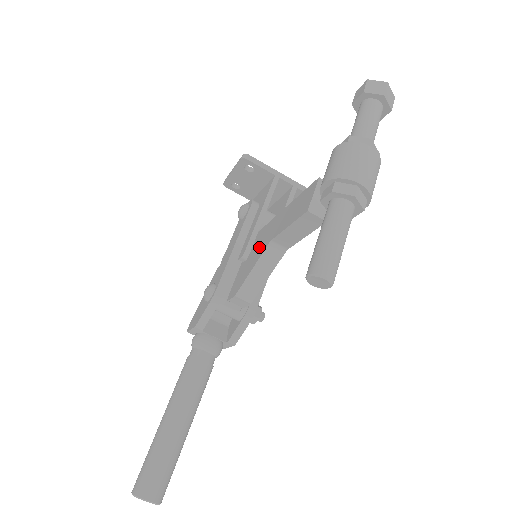
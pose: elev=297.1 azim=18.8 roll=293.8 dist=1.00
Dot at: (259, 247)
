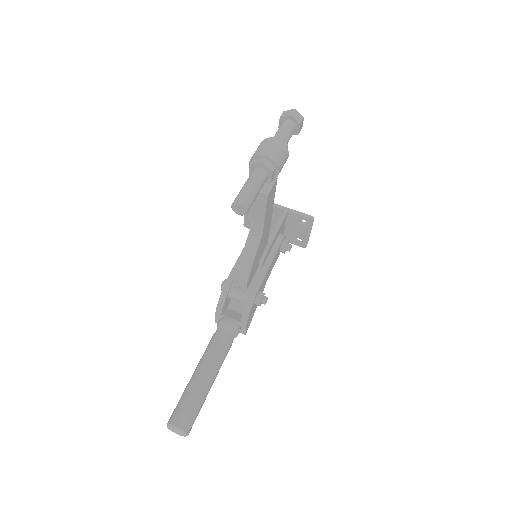
Dot at: occluded
